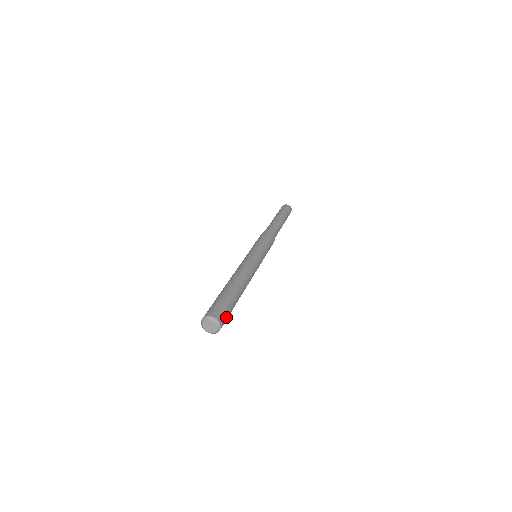
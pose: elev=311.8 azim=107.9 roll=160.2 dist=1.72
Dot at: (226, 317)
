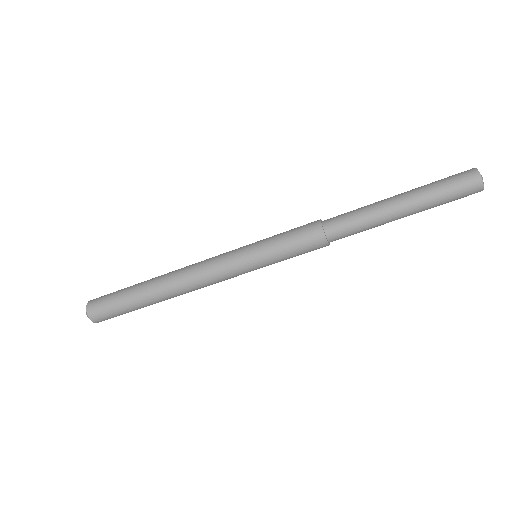
Dot at: (110, 317)
